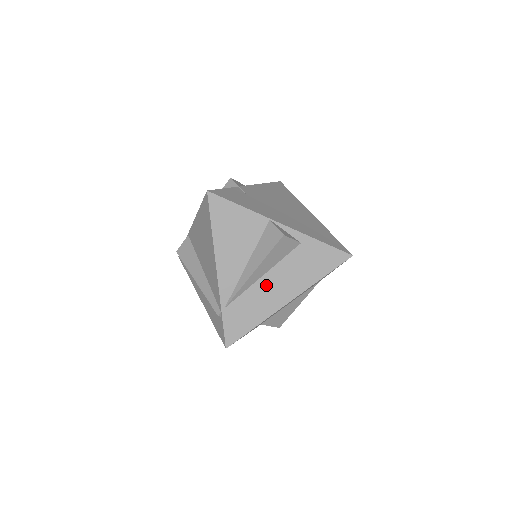
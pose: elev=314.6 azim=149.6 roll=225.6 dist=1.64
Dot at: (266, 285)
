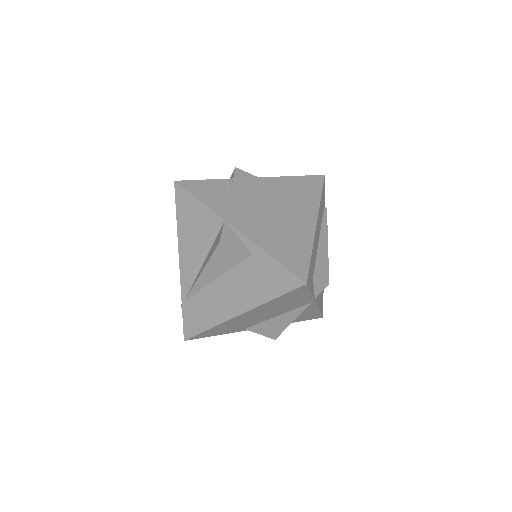
Dot at: (218, 290)
